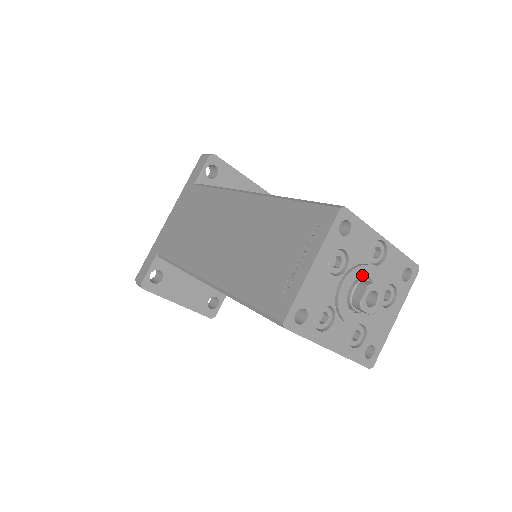
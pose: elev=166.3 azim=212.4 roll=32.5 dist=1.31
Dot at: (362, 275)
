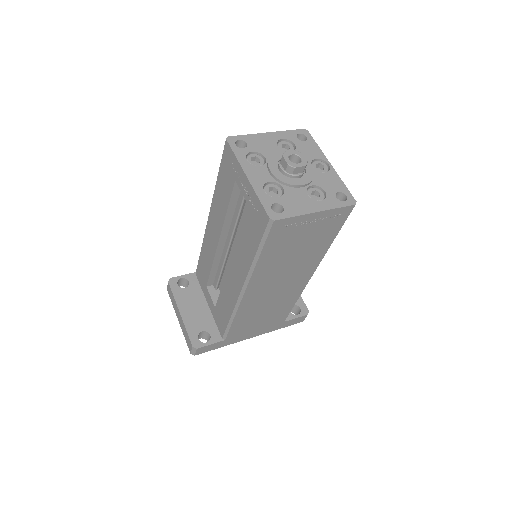
Dot at: occluded
